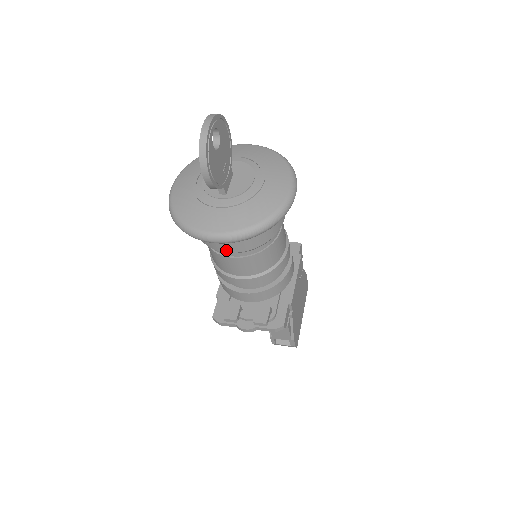
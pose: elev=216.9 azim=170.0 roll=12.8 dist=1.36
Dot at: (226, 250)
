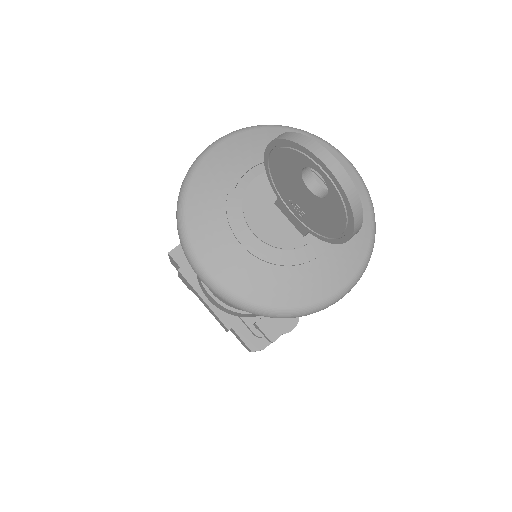
Dot at: occluded
